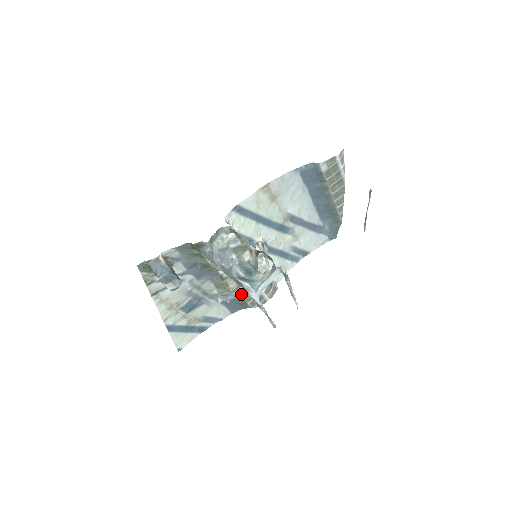
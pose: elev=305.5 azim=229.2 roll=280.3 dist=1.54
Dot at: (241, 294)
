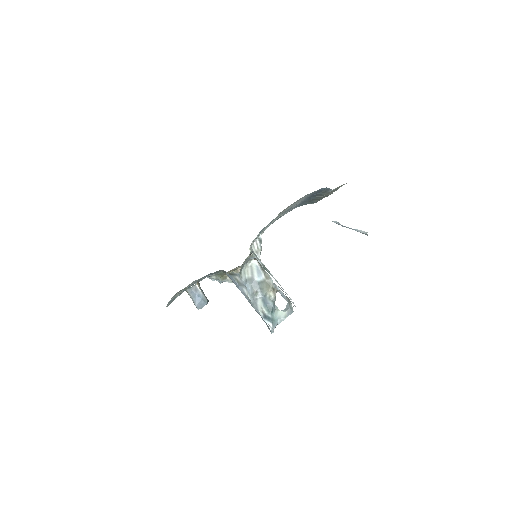
Dot at: occluded
